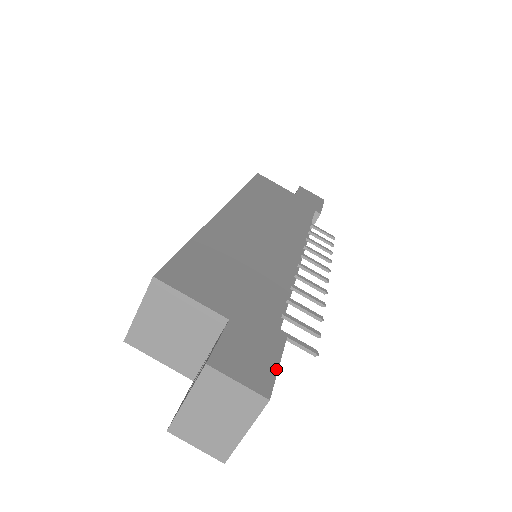
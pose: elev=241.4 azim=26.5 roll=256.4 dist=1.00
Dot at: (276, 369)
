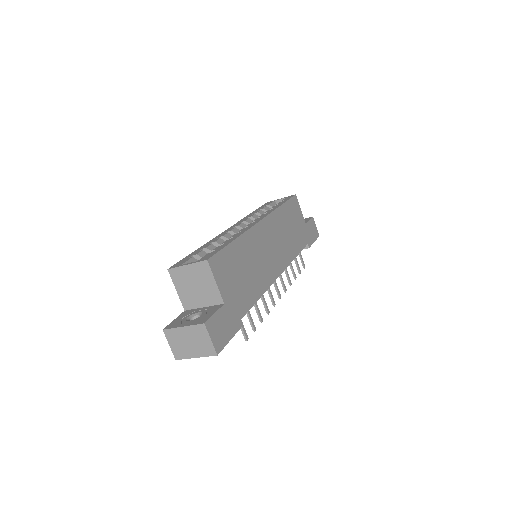
Dot at: (228, 342)
